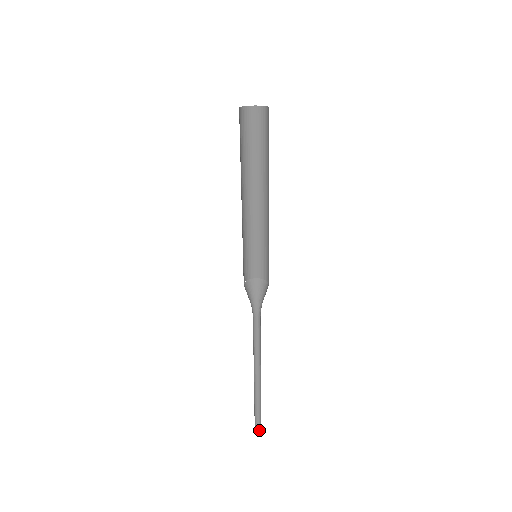
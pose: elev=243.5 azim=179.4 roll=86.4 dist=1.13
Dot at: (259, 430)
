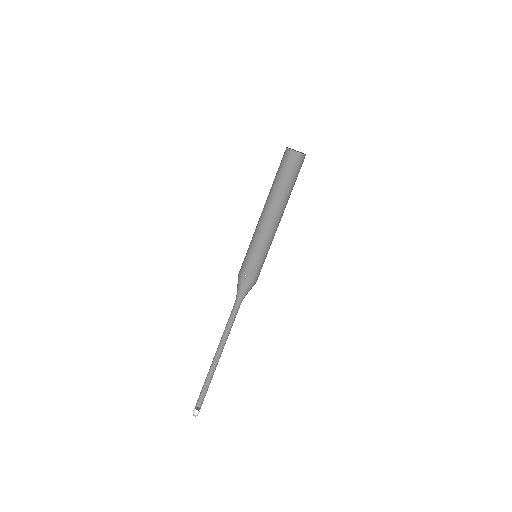
Dot at: occluded
